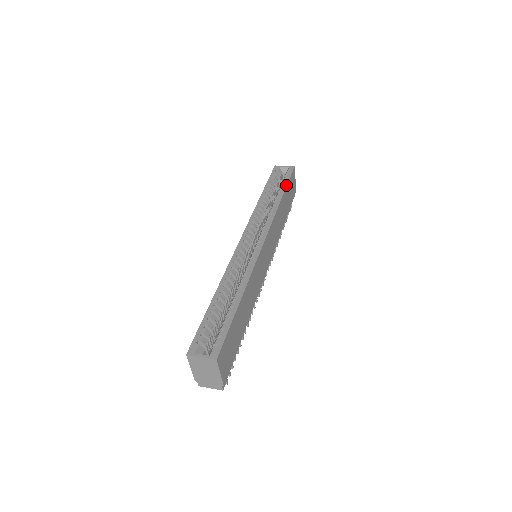
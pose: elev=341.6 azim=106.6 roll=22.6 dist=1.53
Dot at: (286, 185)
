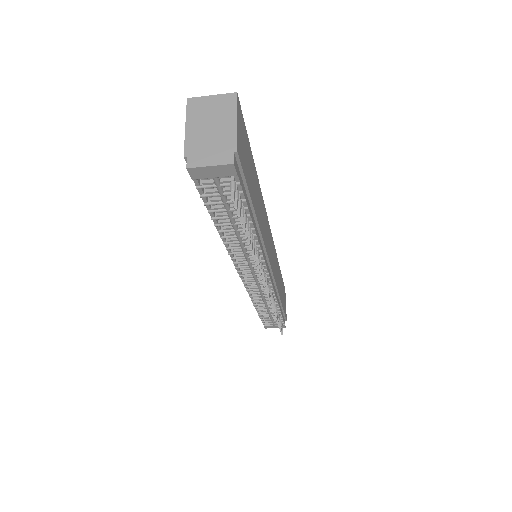
Dot at: (281, 275)
